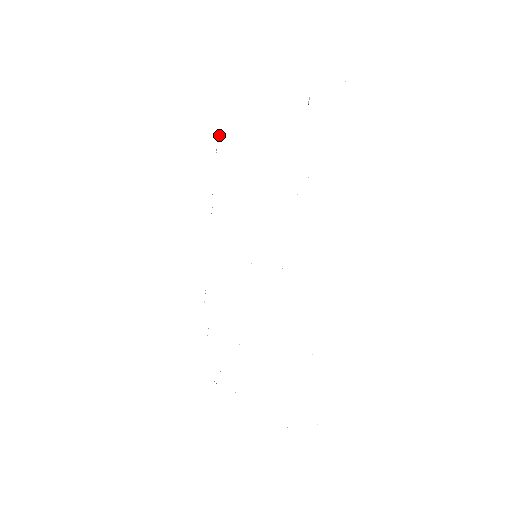
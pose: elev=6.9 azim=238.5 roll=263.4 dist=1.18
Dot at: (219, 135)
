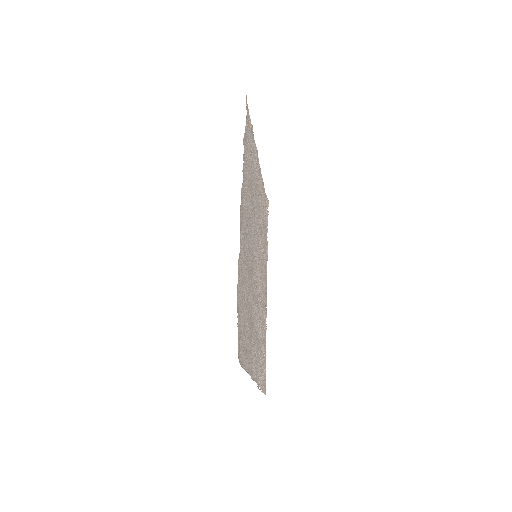
Dot at: occluded
